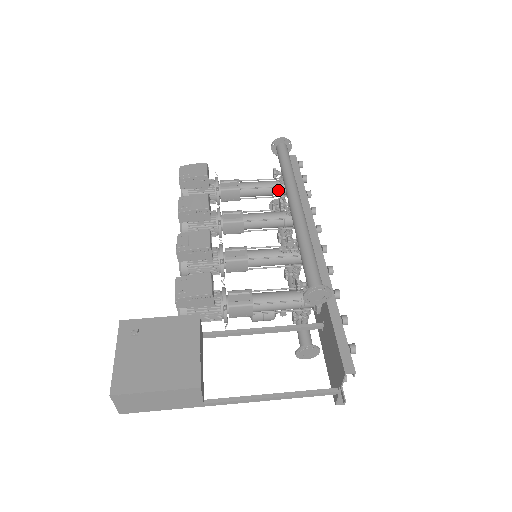
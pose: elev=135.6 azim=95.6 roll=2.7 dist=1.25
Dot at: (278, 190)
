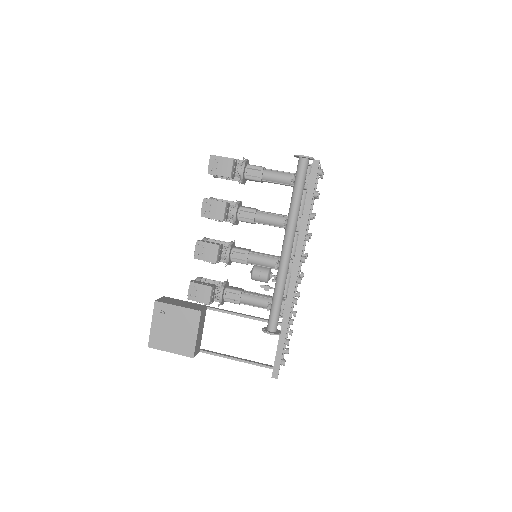
Dot at: occluded
